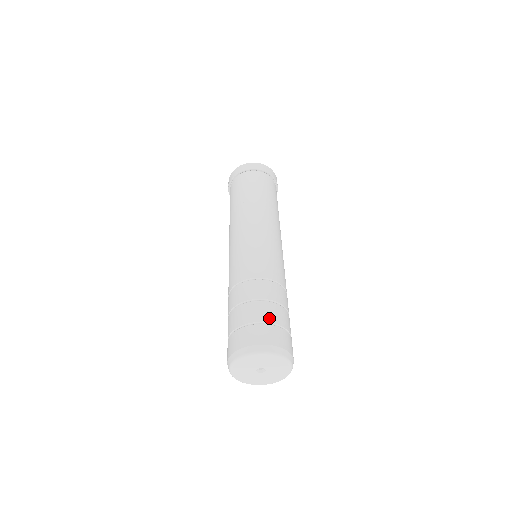
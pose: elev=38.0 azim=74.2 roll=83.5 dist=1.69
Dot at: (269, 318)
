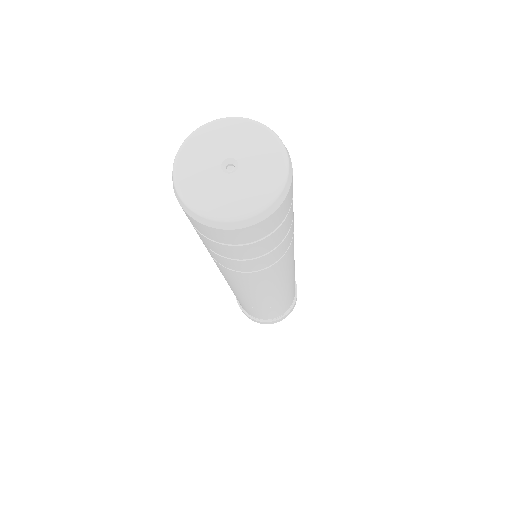
Dot at: occluded
